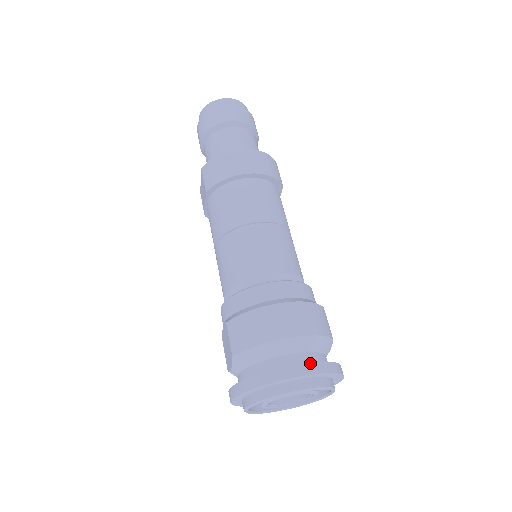
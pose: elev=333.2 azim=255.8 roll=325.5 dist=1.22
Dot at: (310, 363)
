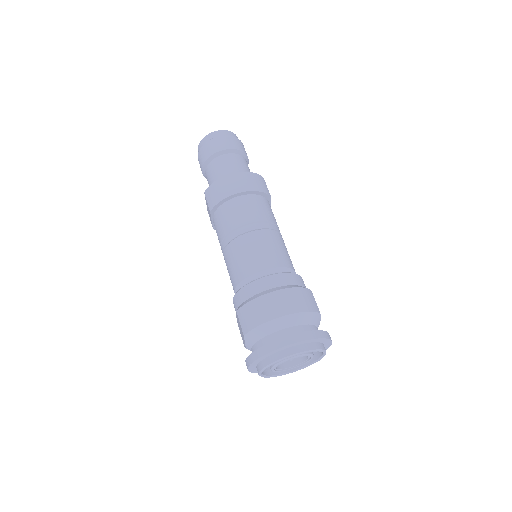
Dot at: (300, 333)
